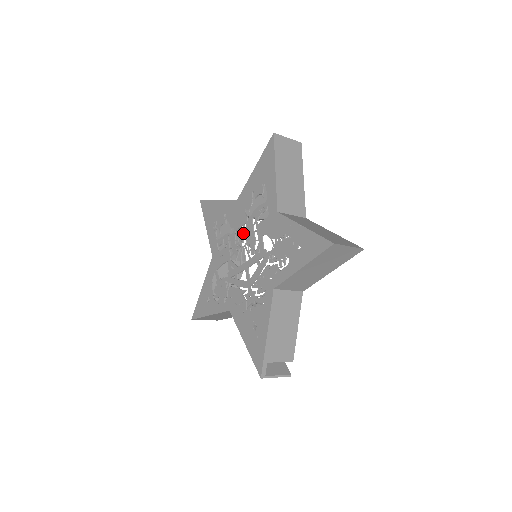
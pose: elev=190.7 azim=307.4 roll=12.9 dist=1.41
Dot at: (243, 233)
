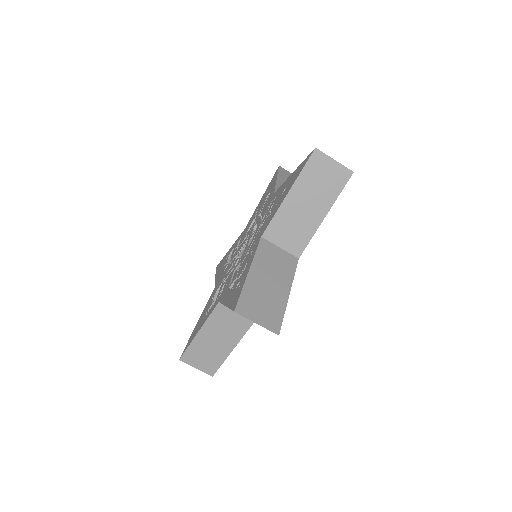
Dot at: (232, 261)
